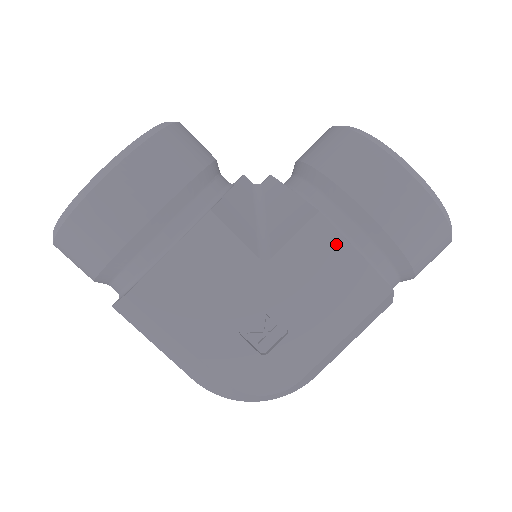
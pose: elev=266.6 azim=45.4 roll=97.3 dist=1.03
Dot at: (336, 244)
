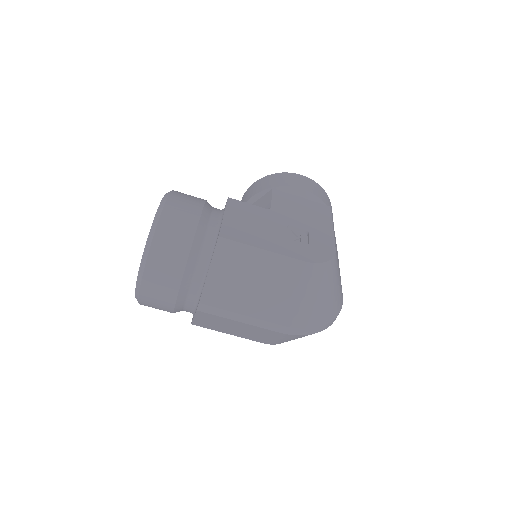
Dot at: (291, 197)
